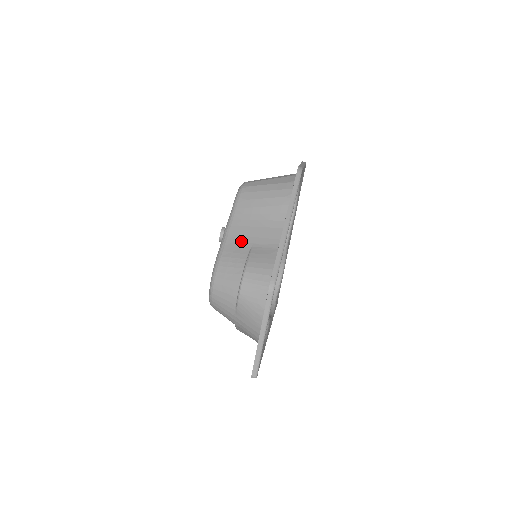
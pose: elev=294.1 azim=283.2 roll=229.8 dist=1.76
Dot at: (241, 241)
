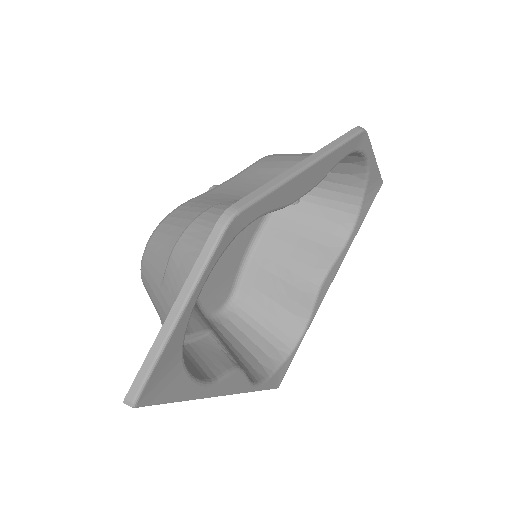
Dot at: (230, 193)
